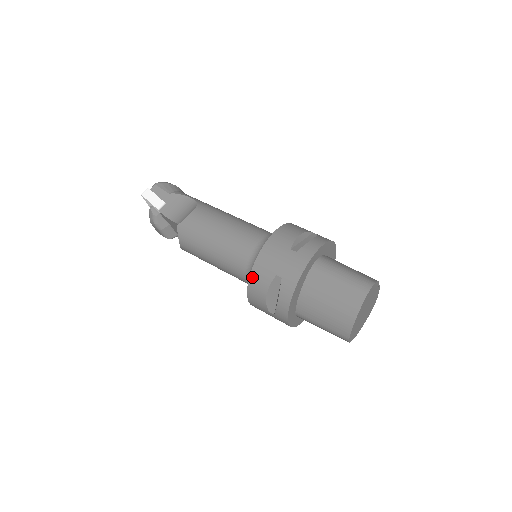
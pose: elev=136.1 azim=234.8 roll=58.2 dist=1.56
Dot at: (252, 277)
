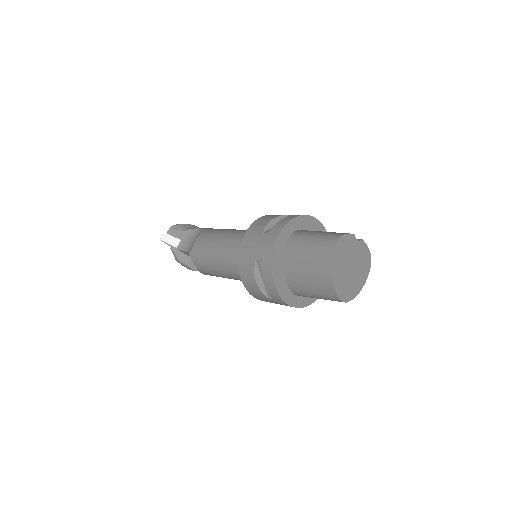
Dot at: (241, 270)
